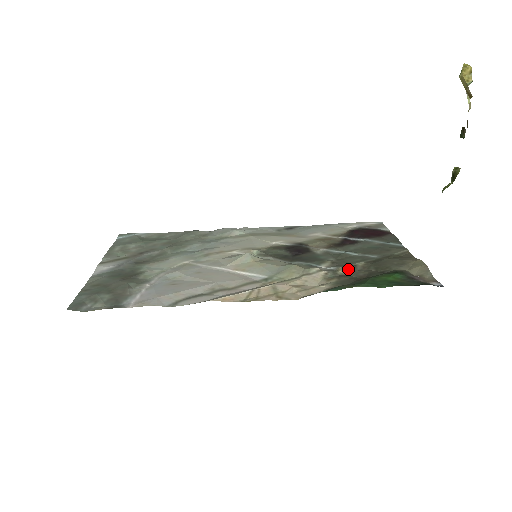
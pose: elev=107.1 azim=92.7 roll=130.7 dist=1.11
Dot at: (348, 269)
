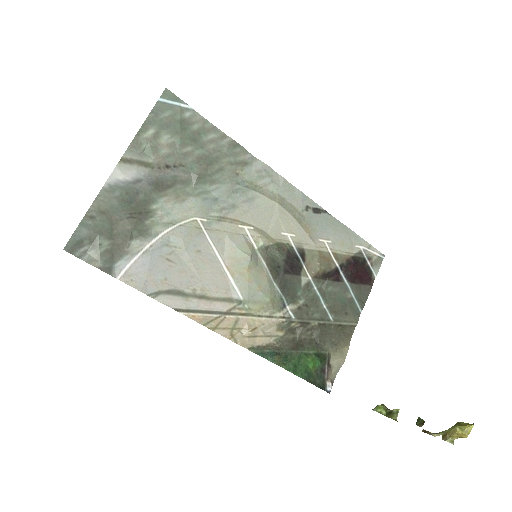
Dot at: (301, 325)
